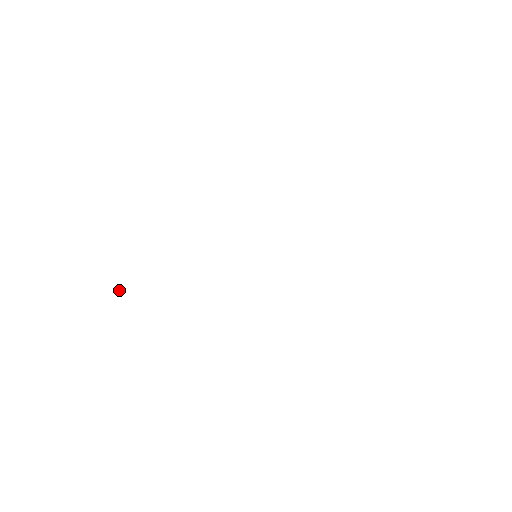
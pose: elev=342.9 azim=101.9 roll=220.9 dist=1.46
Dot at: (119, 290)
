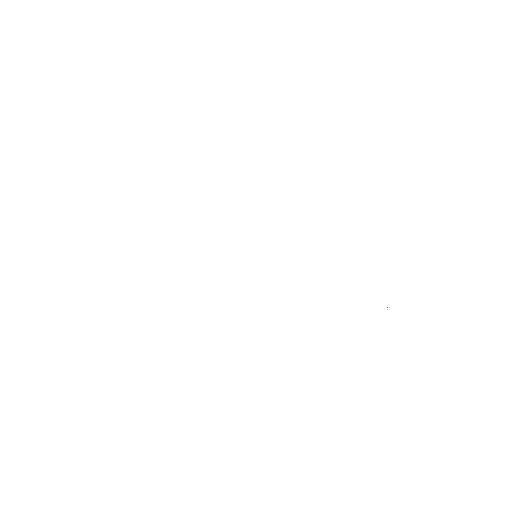
Dot at: occluded
